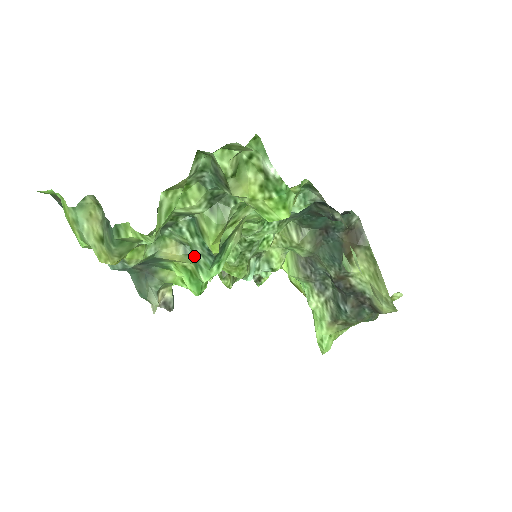
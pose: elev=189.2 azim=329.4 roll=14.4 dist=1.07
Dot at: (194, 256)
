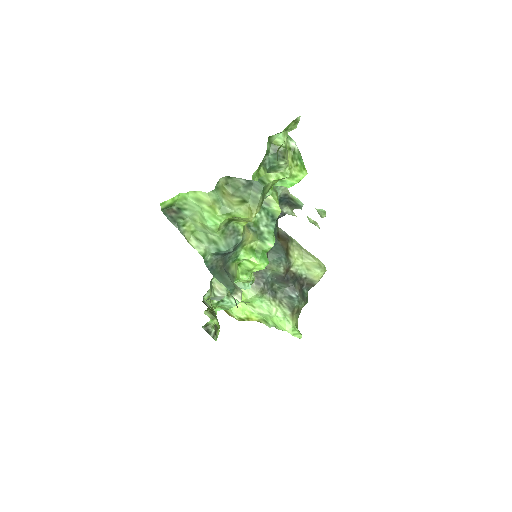
Dot at: (259, 232)
